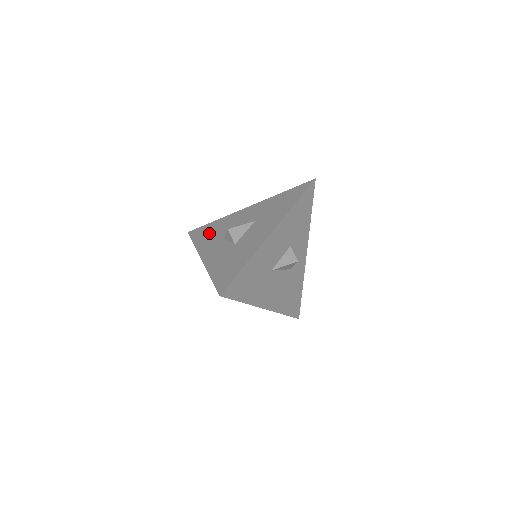
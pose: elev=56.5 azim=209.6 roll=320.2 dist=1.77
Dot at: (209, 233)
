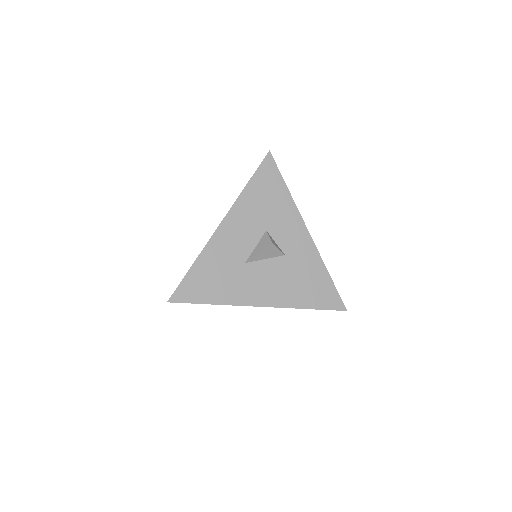
Dot at: occluded
